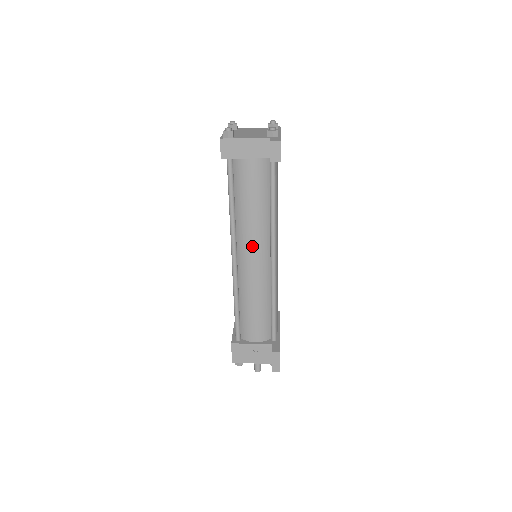
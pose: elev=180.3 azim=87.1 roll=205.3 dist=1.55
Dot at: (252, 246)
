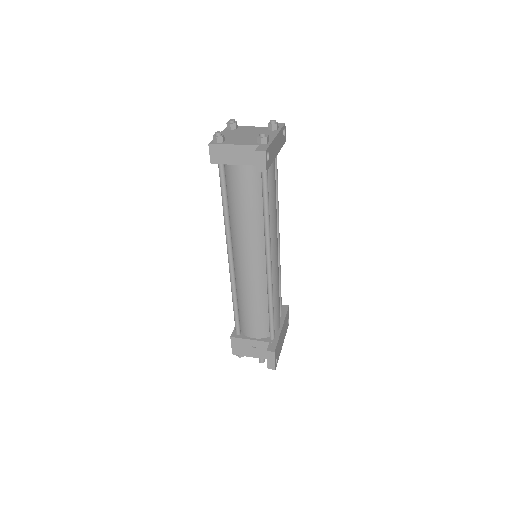
Dot at: (246, 249)
